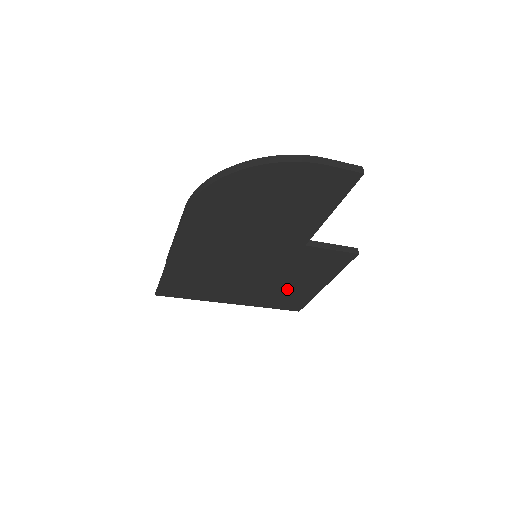
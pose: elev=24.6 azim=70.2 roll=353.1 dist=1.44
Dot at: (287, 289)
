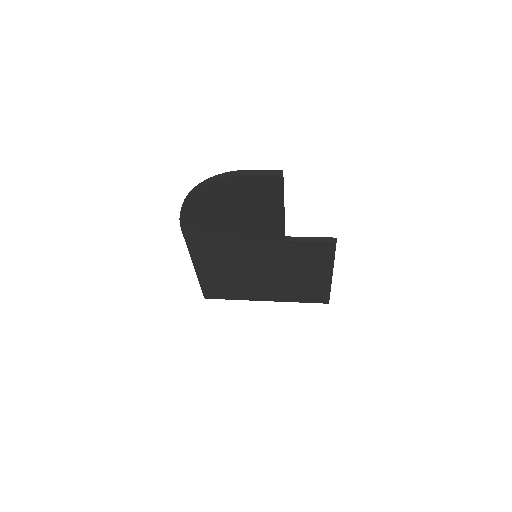
Dot at: (301, 283)
